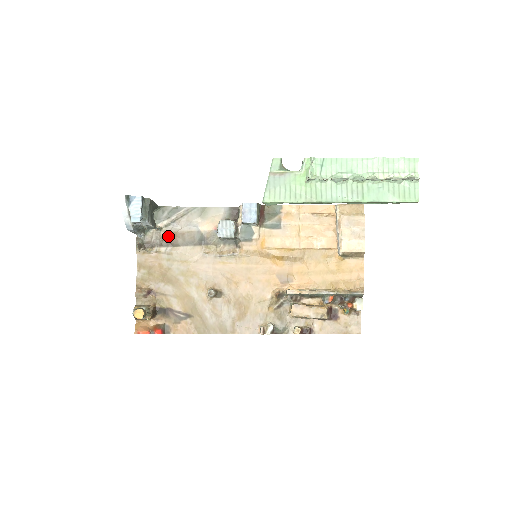
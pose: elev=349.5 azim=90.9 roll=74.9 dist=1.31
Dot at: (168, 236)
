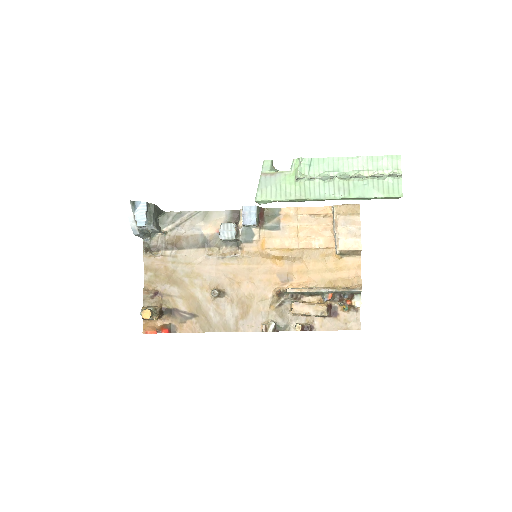
Dot at: (173, 240)
